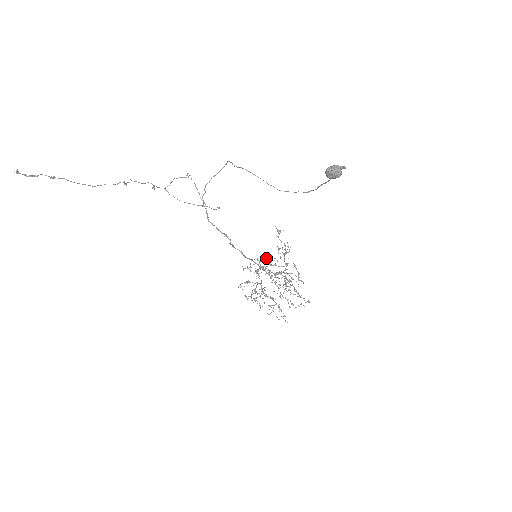
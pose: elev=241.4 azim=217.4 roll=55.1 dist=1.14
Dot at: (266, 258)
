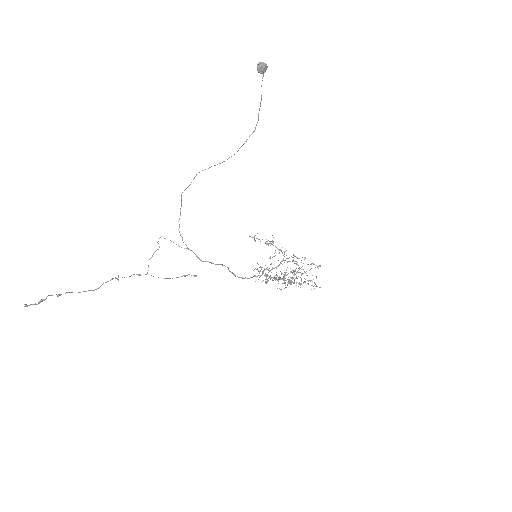
Dot at: occluded
